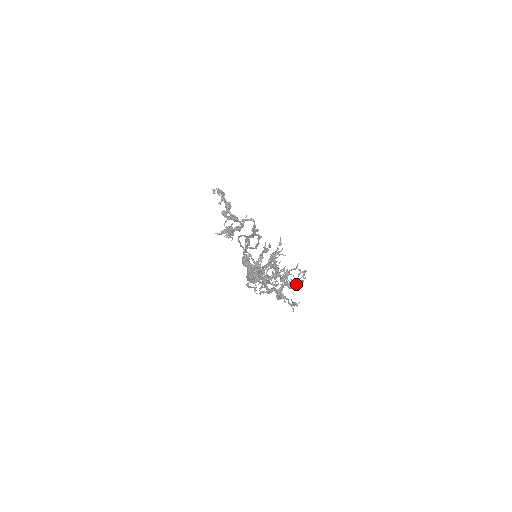
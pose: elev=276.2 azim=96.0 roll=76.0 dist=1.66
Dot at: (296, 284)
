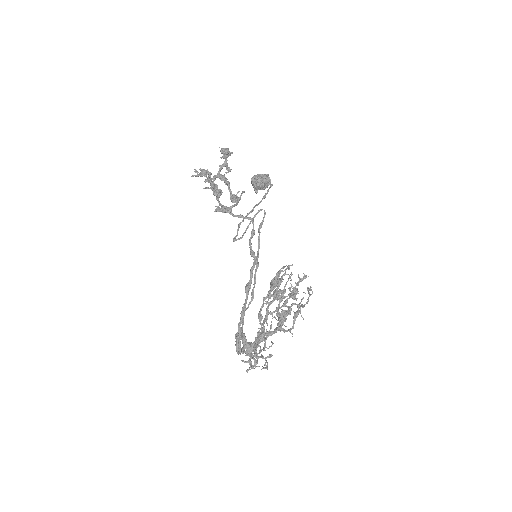
Dot at: (301, 280)
